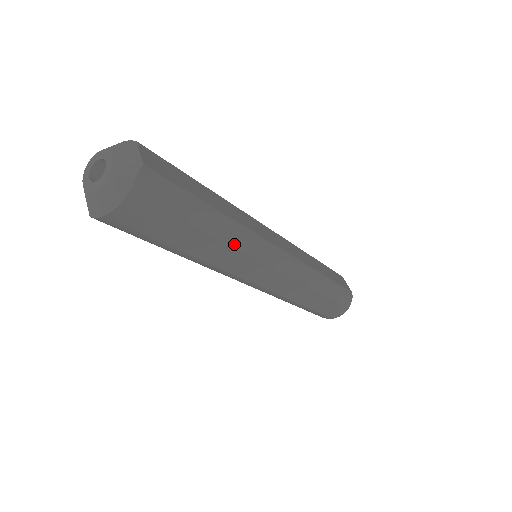
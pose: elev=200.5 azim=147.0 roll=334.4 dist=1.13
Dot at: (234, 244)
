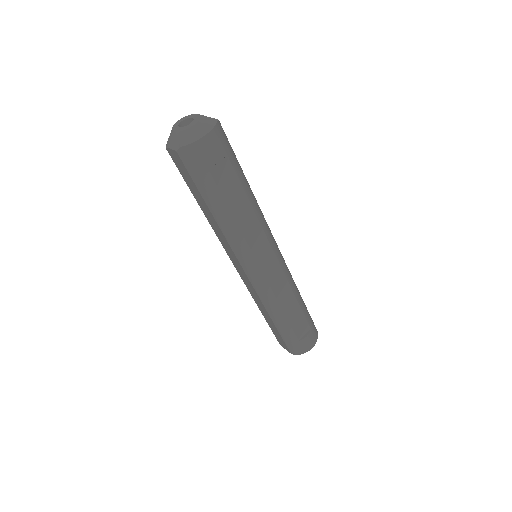
Dot at: (256, 213)
